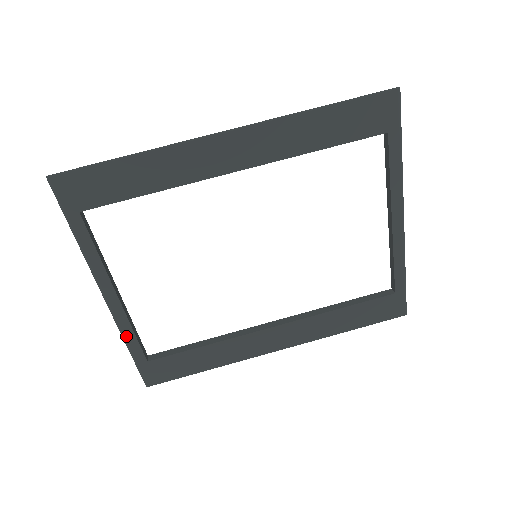
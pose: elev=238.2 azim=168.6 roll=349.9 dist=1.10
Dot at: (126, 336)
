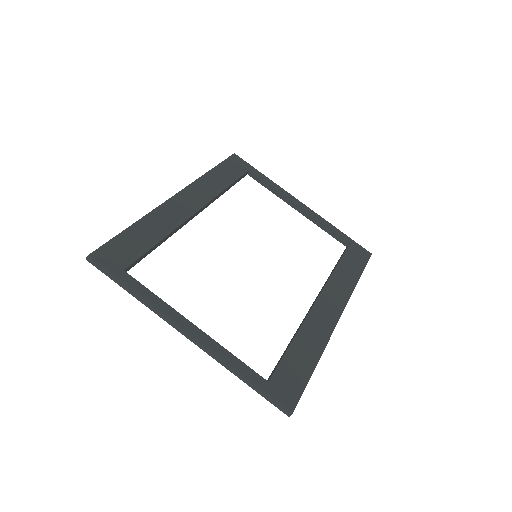
Dot at: (231, 363)
